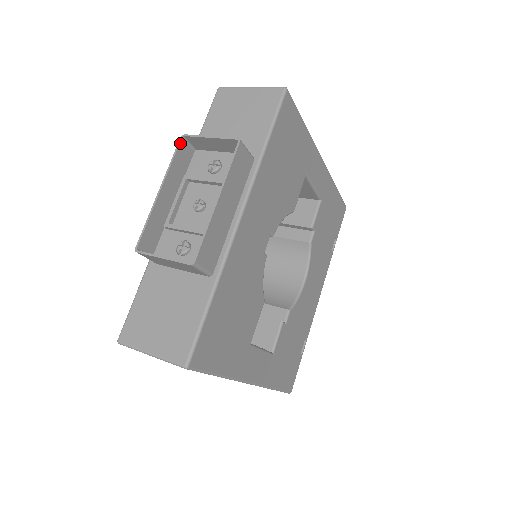
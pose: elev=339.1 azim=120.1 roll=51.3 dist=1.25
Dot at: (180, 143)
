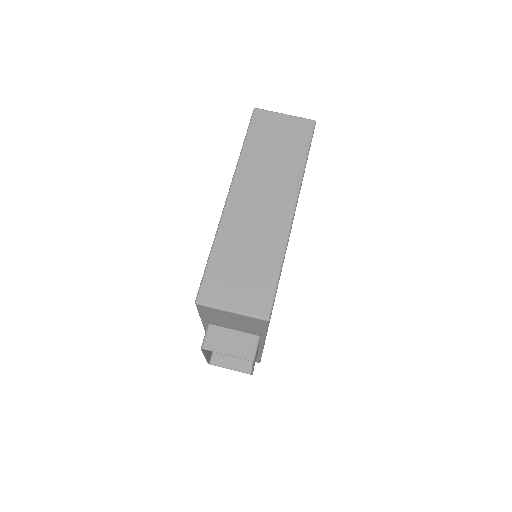
Dot at: (202, 349)
